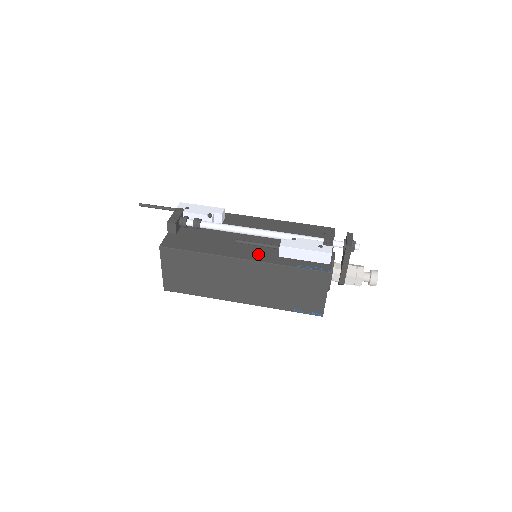
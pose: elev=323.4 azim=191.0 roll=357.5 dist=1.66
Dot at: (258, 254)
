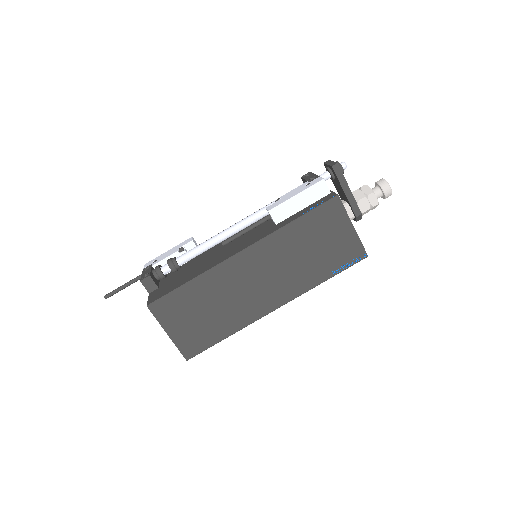
Dot at: (254, 238)
